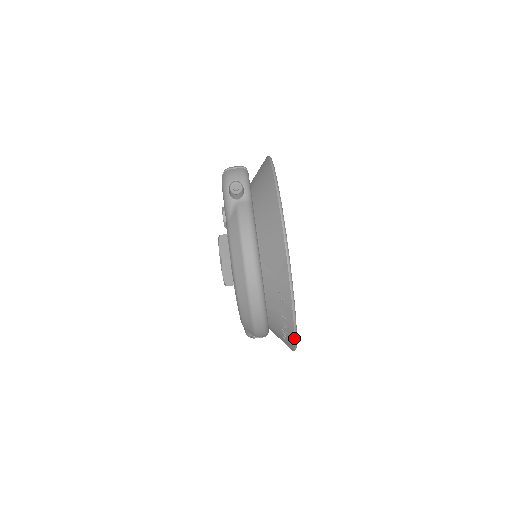
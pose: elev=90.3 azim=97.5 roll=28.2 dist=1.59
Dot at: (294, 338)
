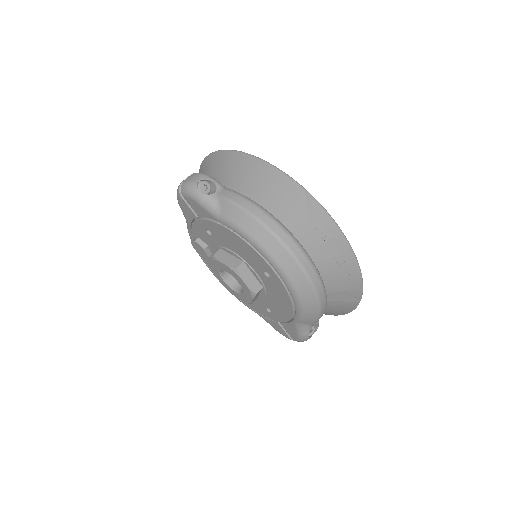
Dot at: (360, 272)
